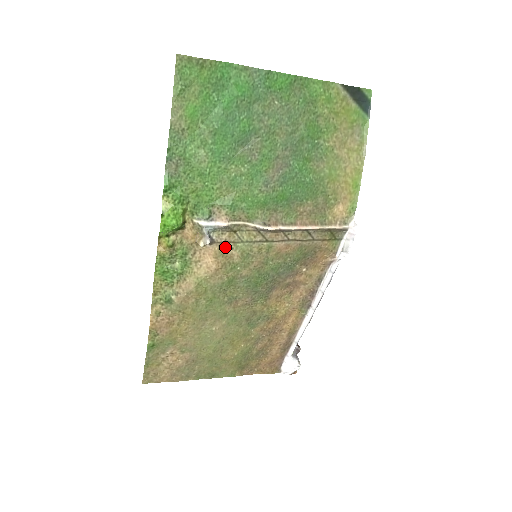
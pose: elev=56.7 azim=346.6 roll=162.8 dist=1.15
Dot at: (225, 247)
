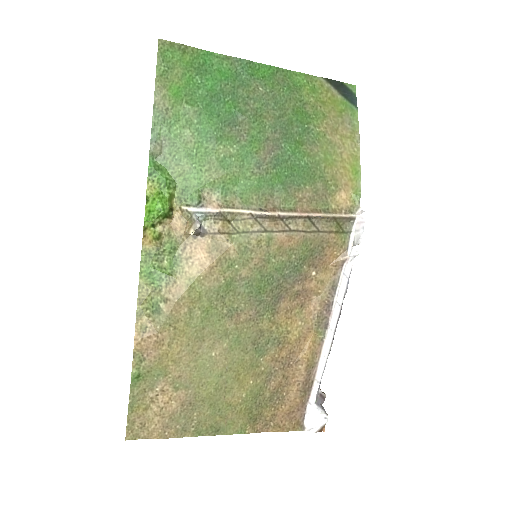
Dot at: (219, 239)
